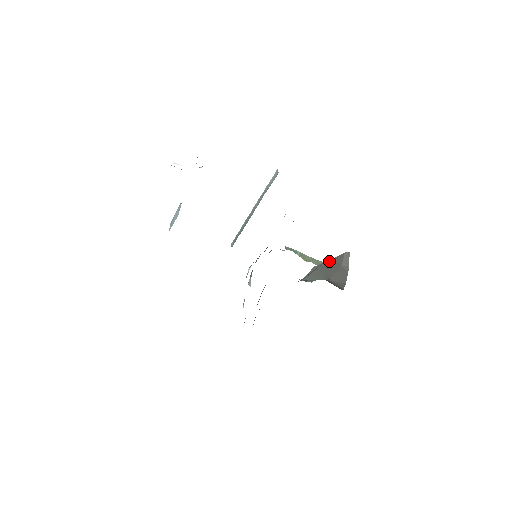
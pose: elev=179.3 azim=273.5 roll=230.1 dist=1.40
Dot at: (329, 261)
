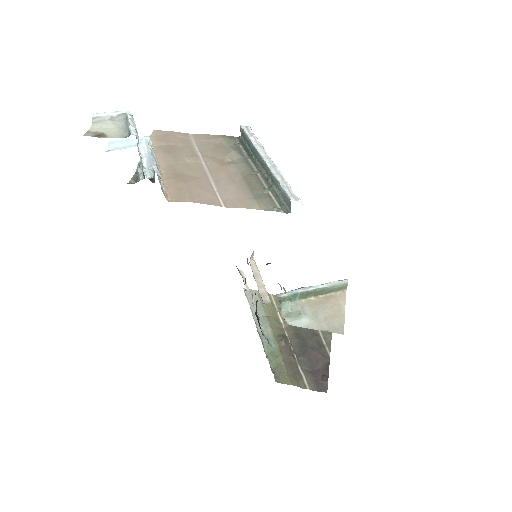
Dot at: occluded
